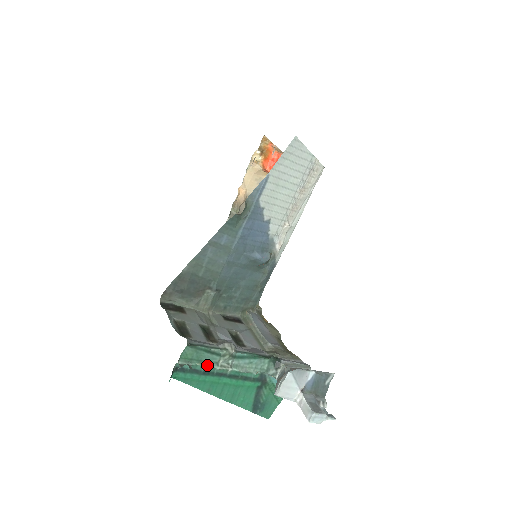
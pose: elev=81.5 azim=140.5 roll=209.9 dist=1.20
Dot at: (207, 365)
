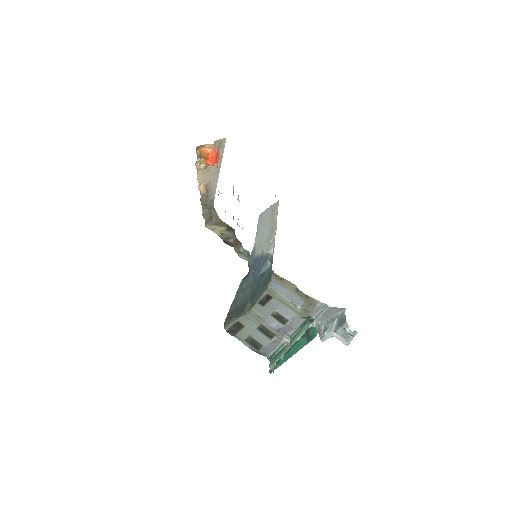
Dot at: (282, 356)
